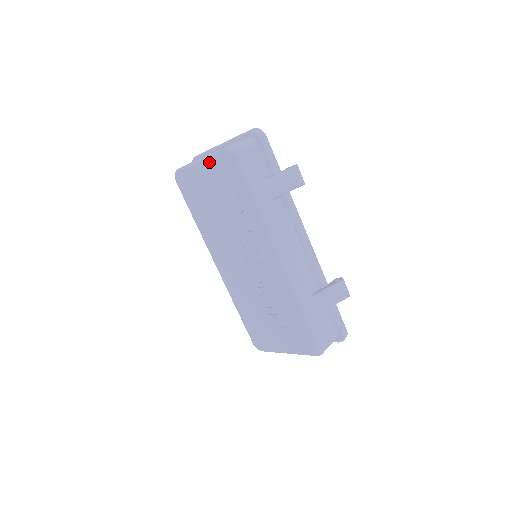
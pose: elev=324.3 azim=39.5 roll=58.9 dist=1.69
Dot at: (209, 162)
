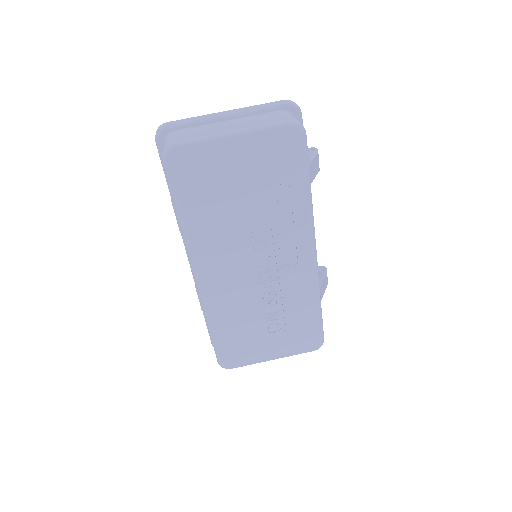
Dot at: (253, 138)
